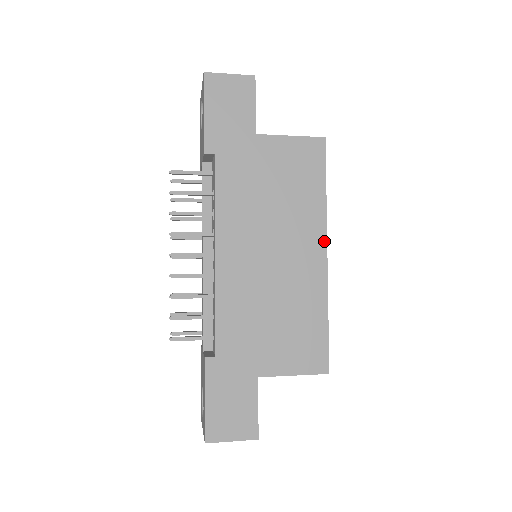
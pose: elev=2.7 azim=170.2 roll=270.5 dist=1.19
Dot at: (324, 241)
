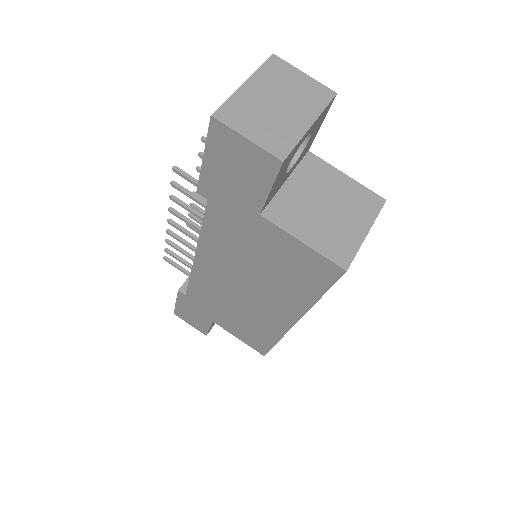
Dot at: (296, 318)
